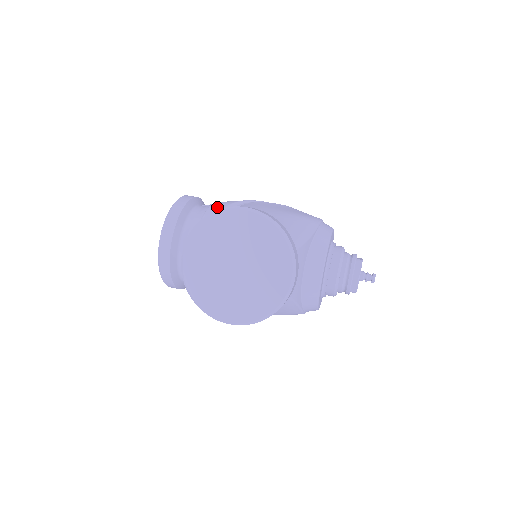
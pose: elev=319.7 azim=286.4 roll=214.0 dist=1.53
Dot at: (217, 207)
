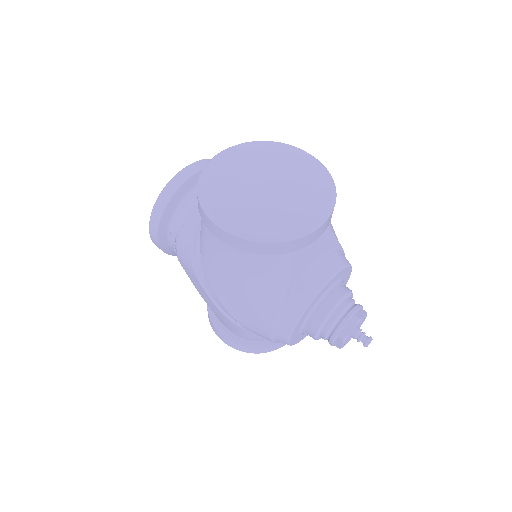
Dot at: occluded
